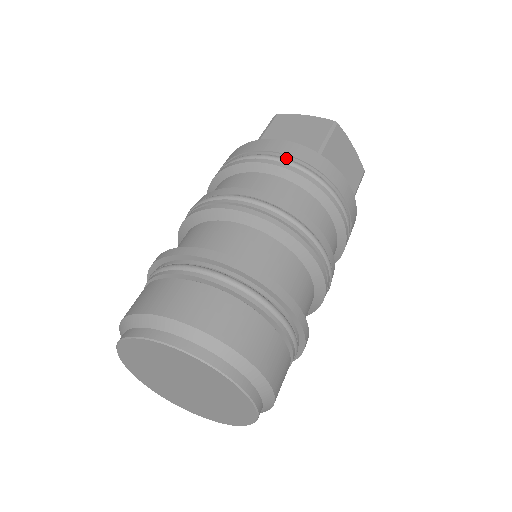
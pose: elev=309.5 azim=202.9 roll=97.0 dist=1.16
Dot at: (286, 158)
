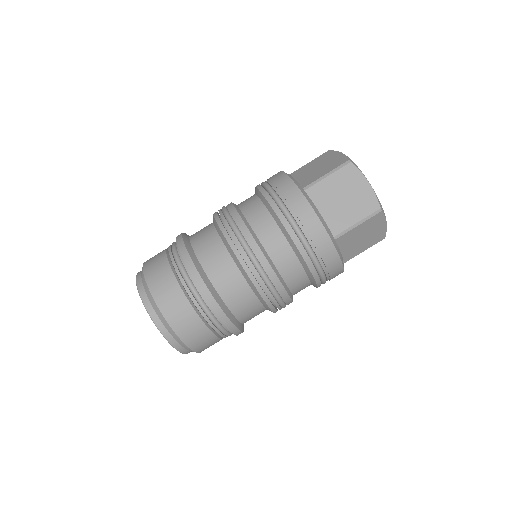
Dot at: (305, 235)
